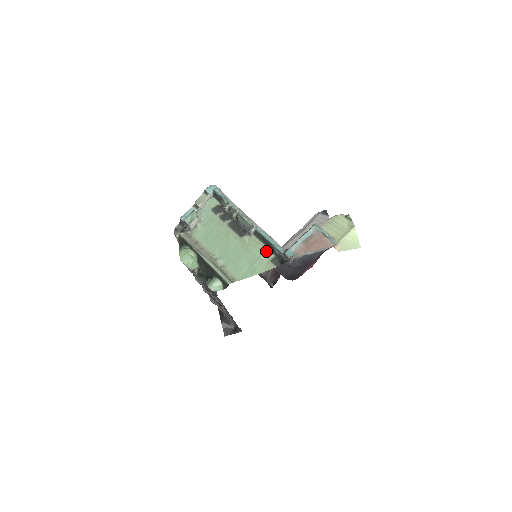
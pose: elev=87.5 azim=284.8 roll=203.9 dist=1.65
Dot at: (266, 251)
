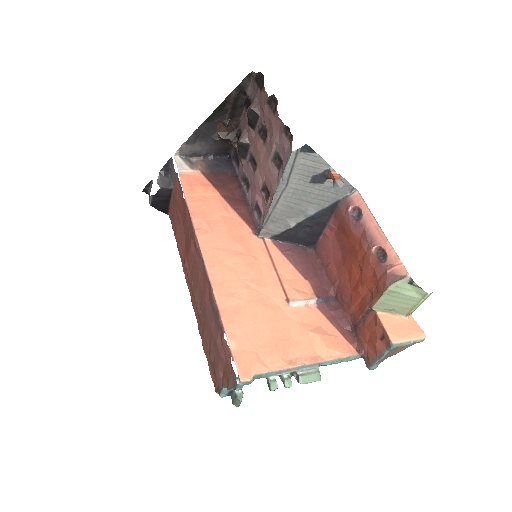
Dot at: occluded
